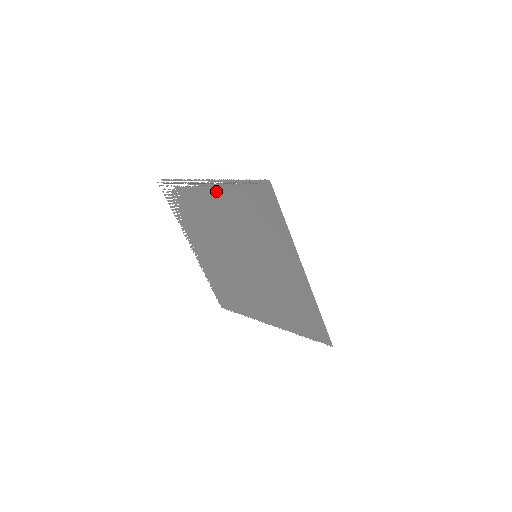
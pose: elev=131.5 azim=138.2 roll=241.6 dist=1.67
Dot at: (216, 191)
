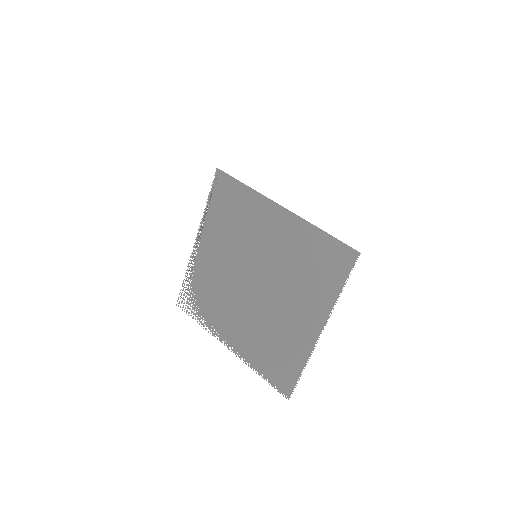
Dot at: (205, 238)
